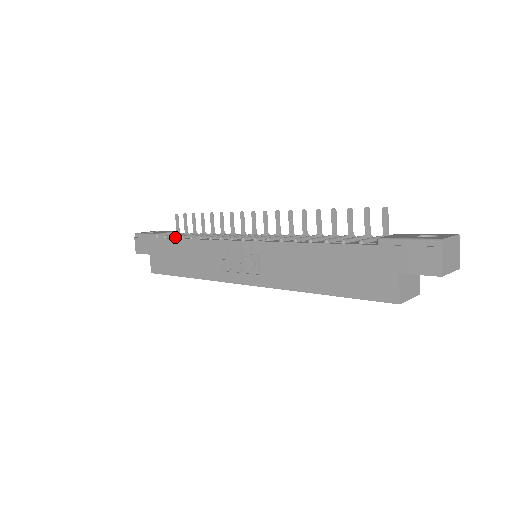
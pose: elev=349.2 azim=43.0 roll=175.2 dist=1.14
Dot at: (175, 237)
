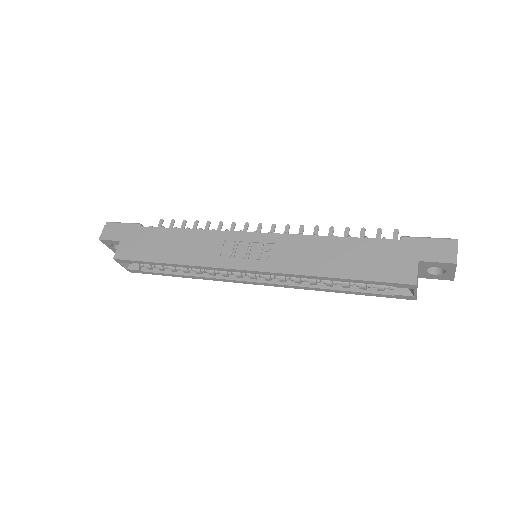
Dot at: (164, 228)
